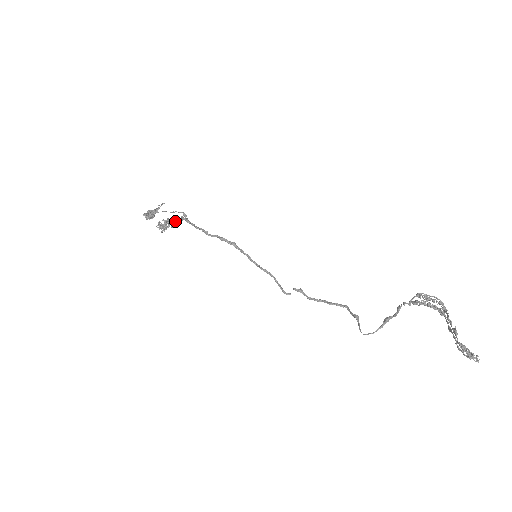
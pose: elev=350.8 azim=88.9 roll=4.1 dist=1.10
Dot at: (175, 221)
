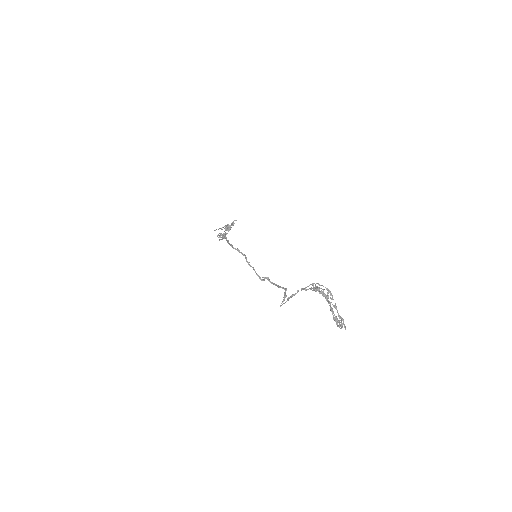
Dot at: occluded
